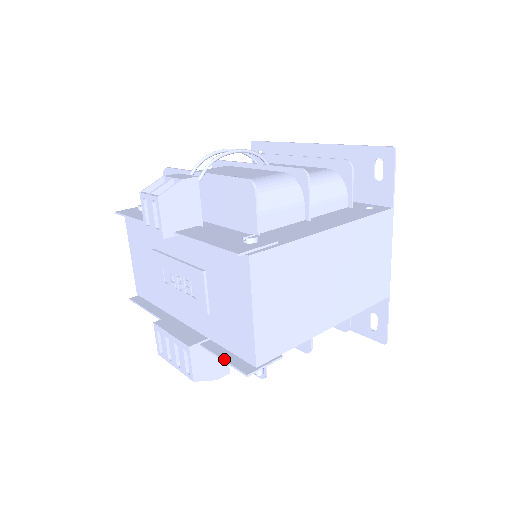
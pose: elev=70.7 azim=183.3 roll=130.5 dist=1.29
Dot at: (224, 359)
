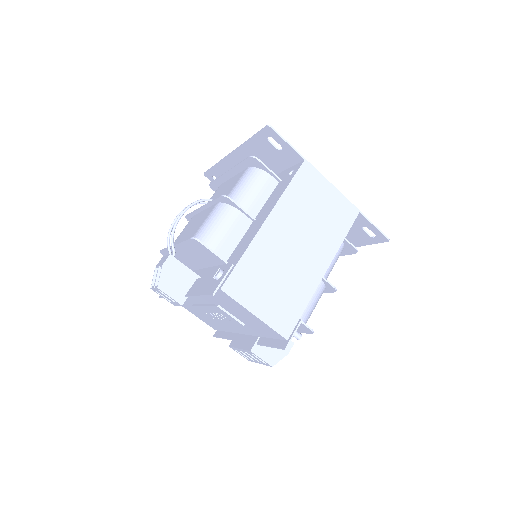
Dot at: (270, 346)
